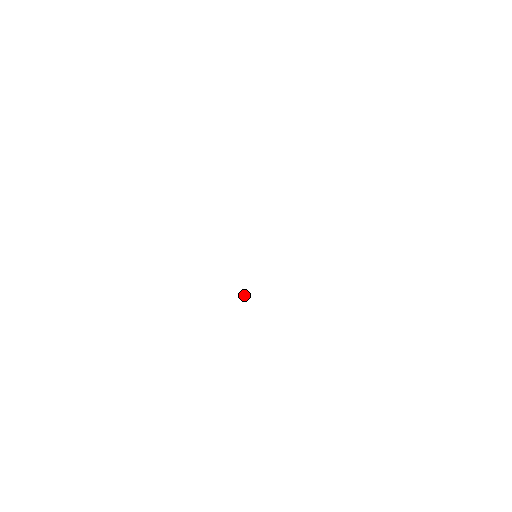
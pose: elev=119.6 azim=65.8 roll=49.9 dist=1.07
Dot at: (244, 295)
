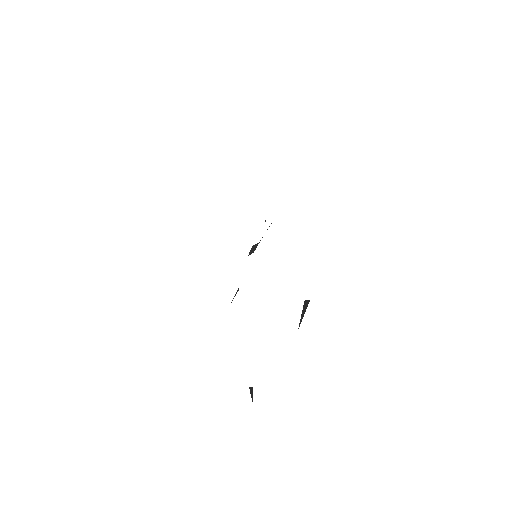
Dot at: (255, 247)
